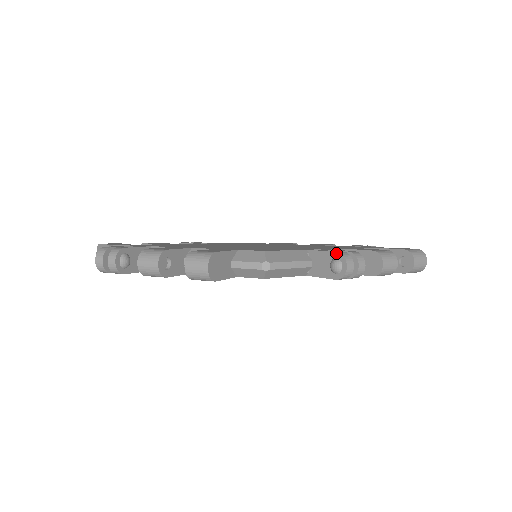
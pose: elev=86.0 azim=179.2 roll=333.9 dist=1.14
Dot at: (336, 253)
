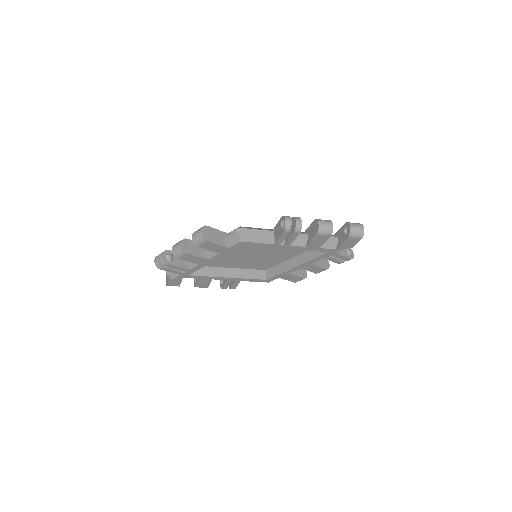
Dot at: (281, 217)
